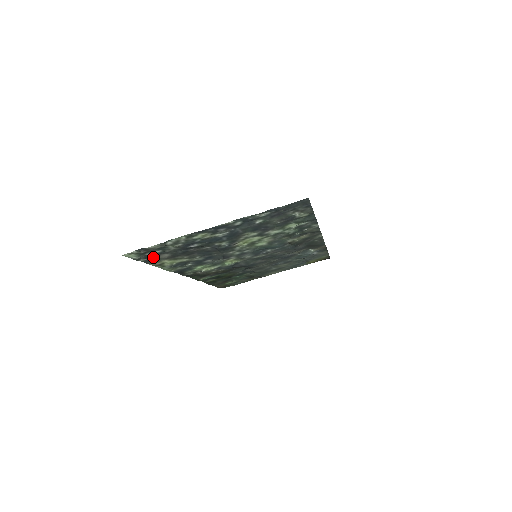
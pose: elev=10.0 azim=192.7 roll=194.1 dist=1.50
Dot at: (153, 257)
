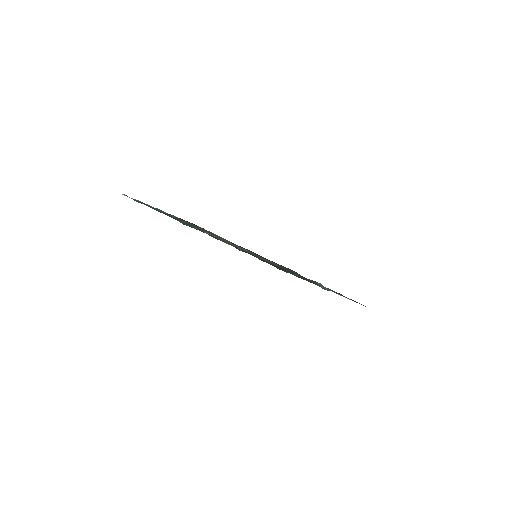
Dot at: occluded
